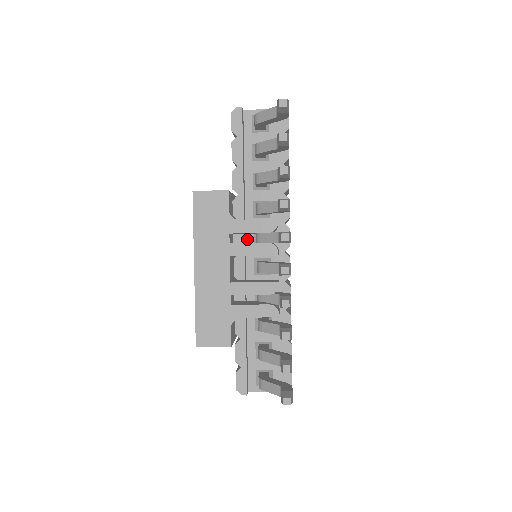
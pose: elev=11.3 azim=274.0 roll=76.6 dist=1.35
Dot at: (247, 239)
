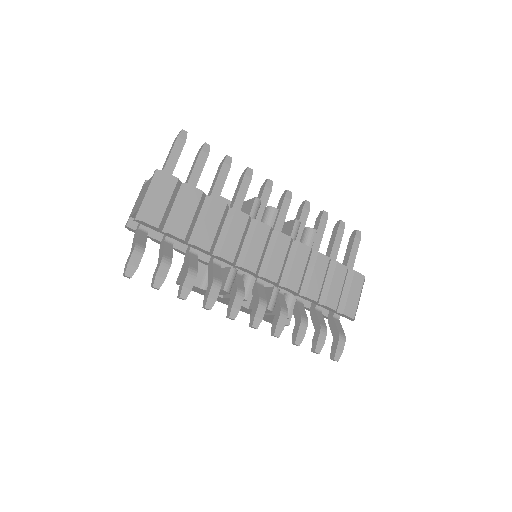
Dot at: occluded
